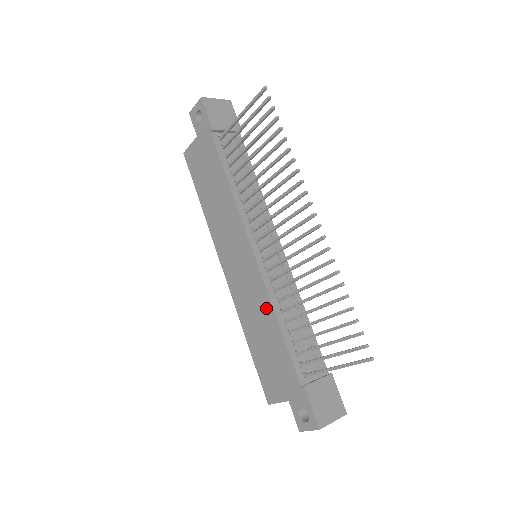
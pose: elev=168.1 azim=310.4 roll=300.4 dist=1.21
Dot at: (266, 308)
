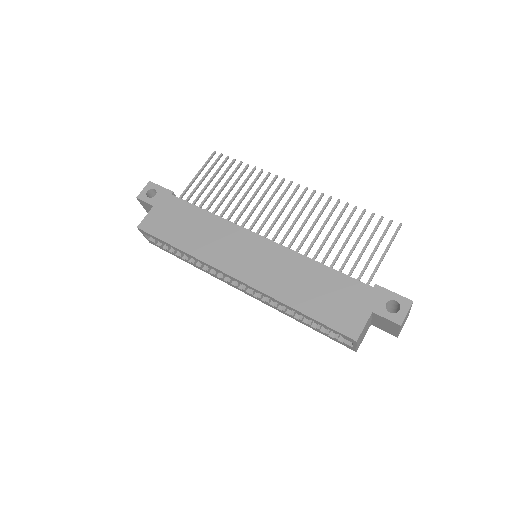
Dot at: (300, 263)
